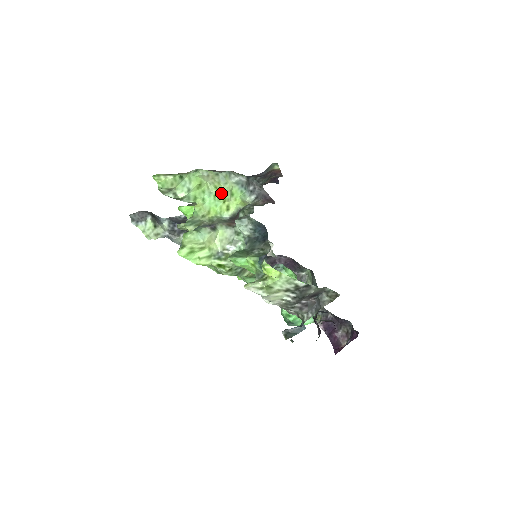
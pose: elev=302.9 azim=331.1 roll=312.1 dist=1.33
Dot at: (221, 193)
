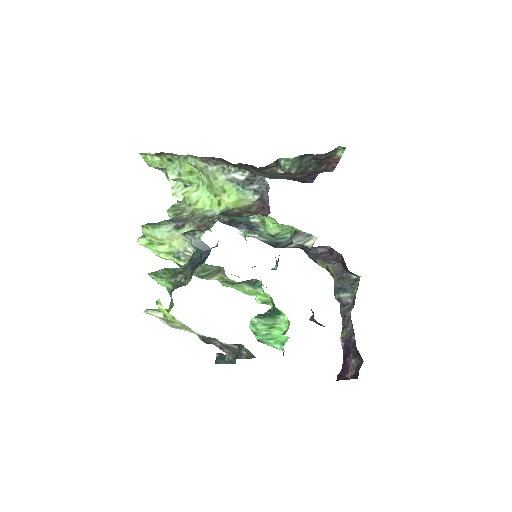
Dot at: (212, 186)
